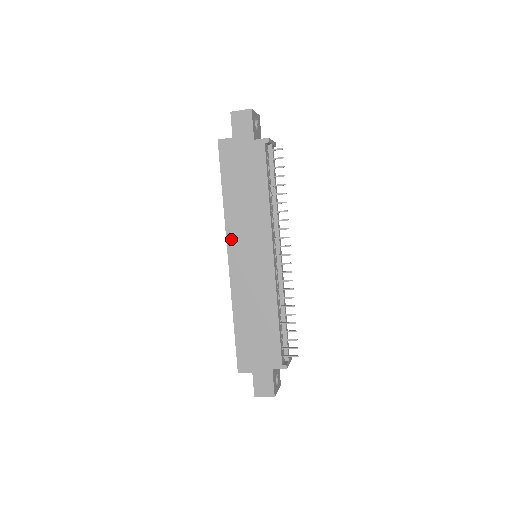
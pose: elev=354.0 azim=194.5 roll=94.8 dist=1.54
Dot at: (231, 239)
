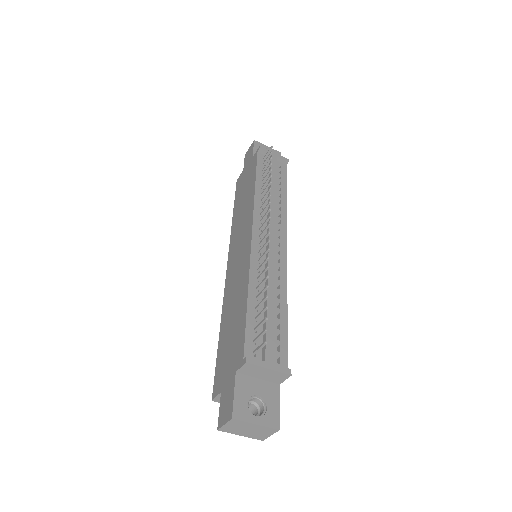
Dot at: (231, 247)
